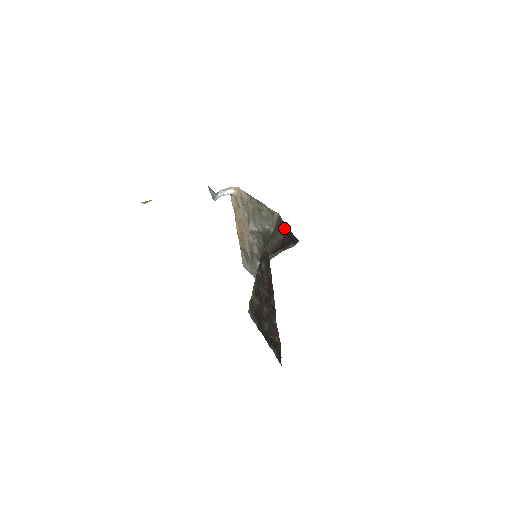
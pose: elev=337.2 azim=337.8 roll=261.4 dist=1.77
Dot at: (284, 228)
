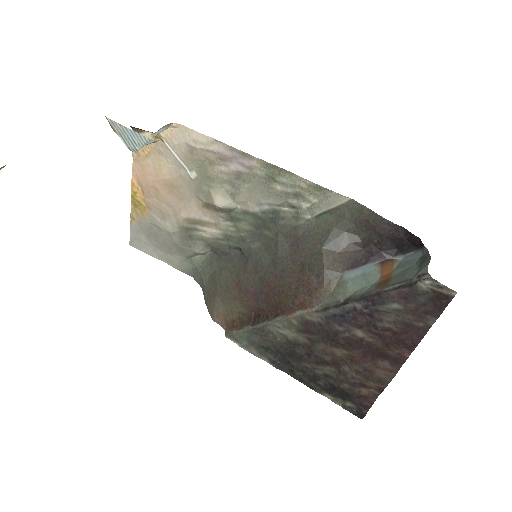
Dot at: (388, 230)
